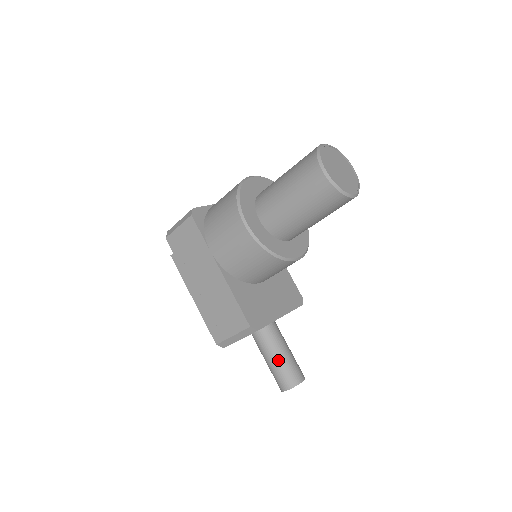
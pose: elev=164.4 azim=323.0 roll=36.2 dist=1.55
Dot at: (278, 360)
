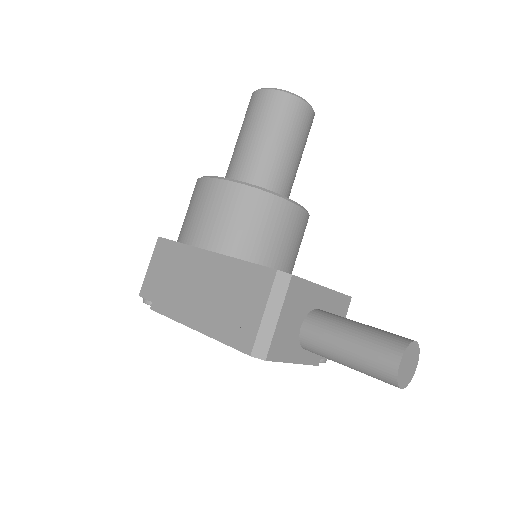
Dot at: (356, 332)
